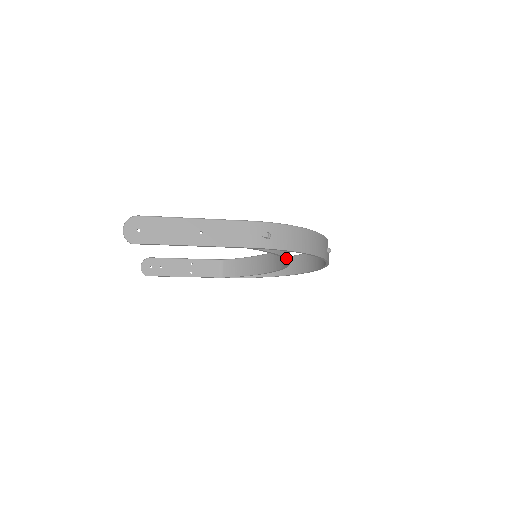
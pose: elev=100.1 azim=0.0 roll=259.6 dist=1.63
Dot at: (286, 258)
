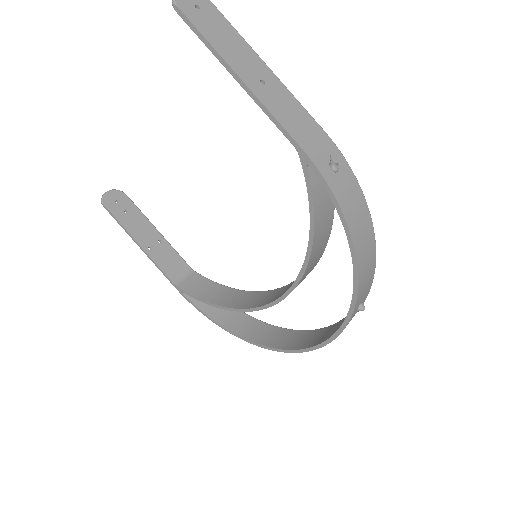
Dot at: (310, 253)
